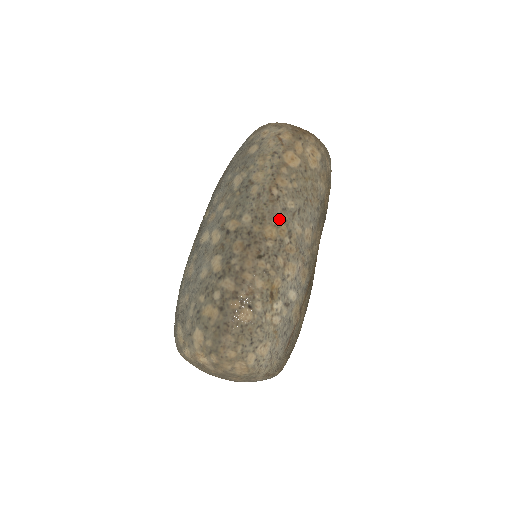
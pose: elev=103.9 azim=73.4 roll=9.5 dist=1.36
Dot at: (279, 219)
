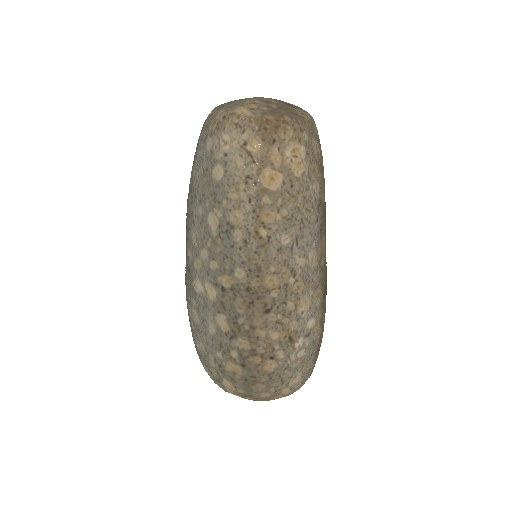
Dot at: (277, 264)
